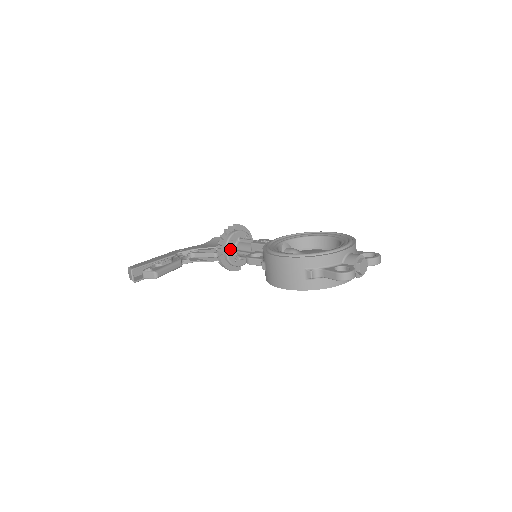
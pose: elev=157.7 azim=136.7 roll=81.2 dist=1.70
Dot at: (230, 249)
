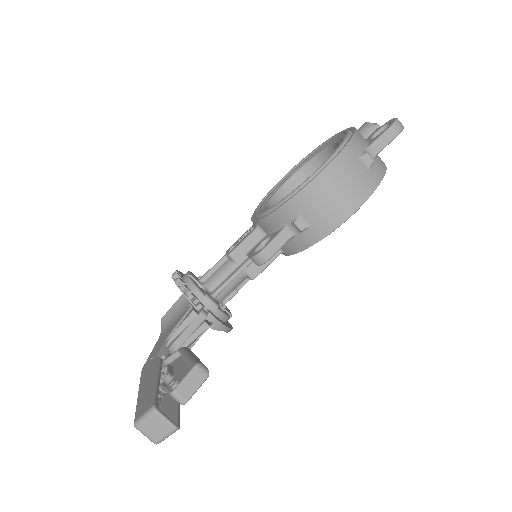
Dot at: (208, 295)
